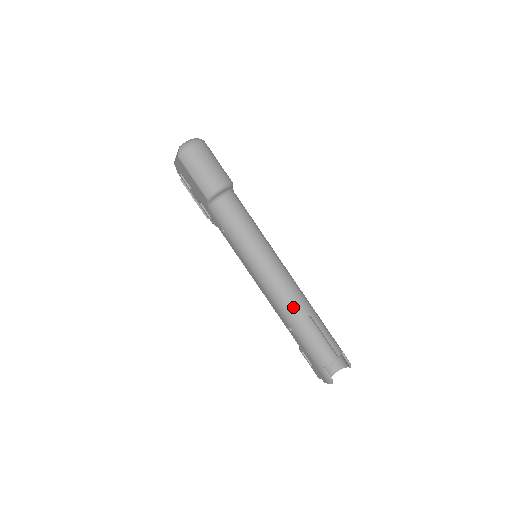
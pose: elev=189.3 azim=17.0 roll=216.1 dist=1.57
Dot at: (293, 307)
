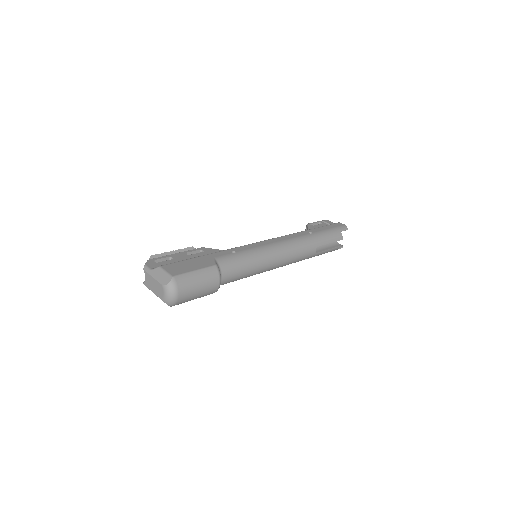
Dot at: (306, 257)
